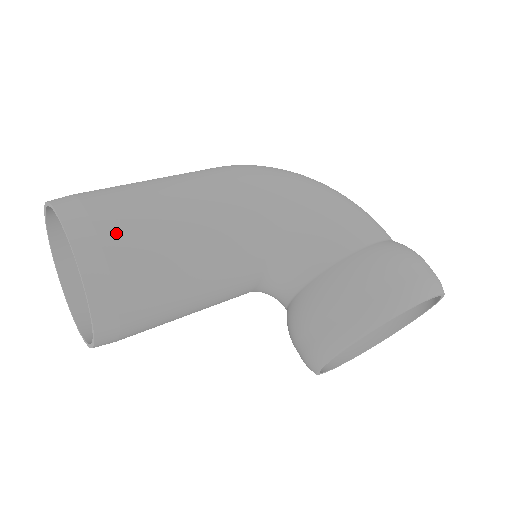
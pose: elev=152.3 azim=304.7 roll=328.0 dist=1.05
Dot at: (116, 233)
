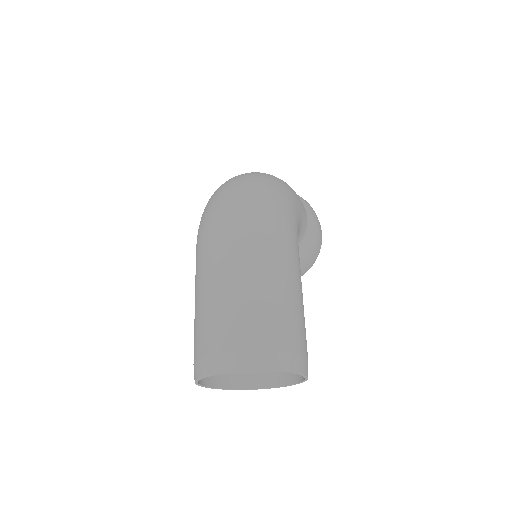
Dot at: occluded
